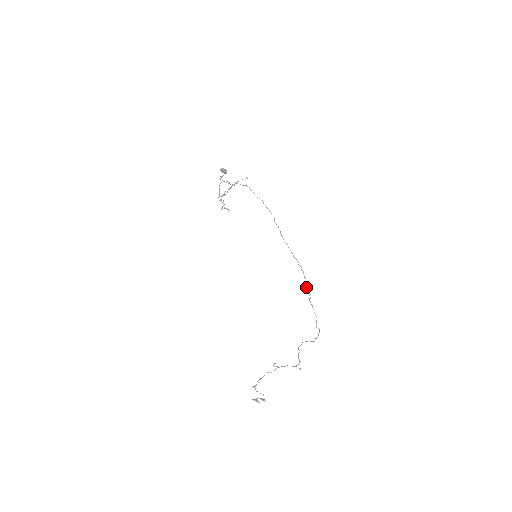
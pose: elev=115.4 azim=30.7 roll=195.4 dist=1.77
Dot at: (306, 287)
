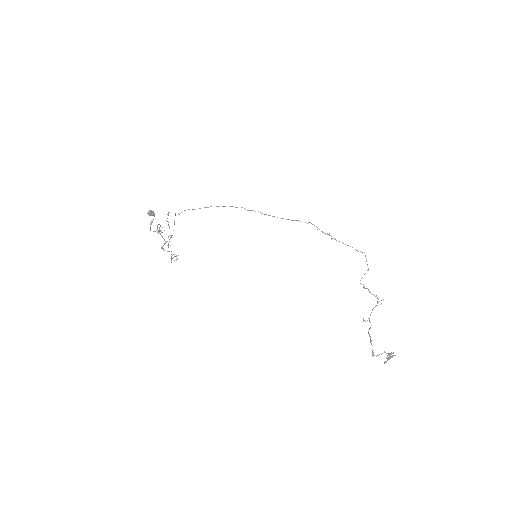
Dot at: (324, 233)
